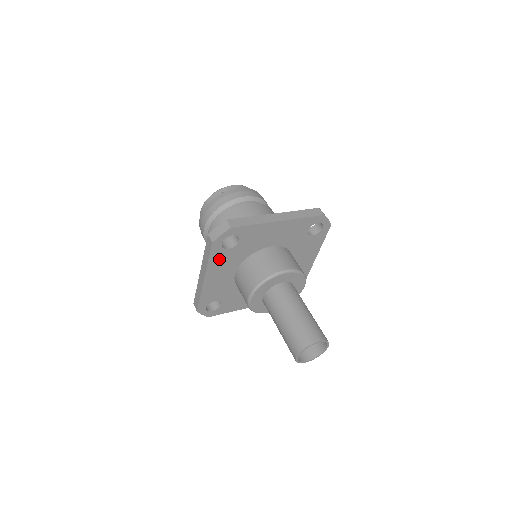
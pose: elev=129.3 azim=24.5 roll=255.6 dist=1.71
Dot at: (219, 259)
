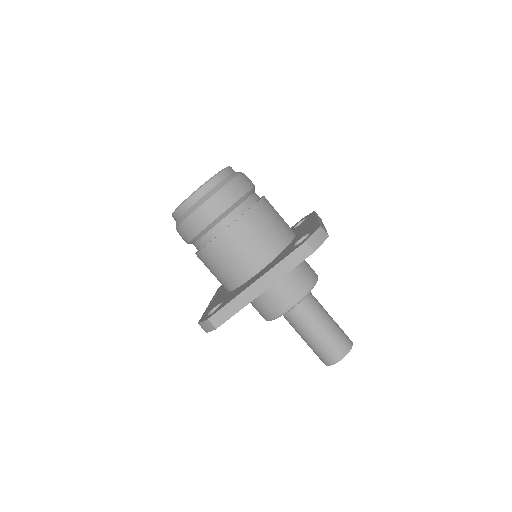
Dot at: occluded
